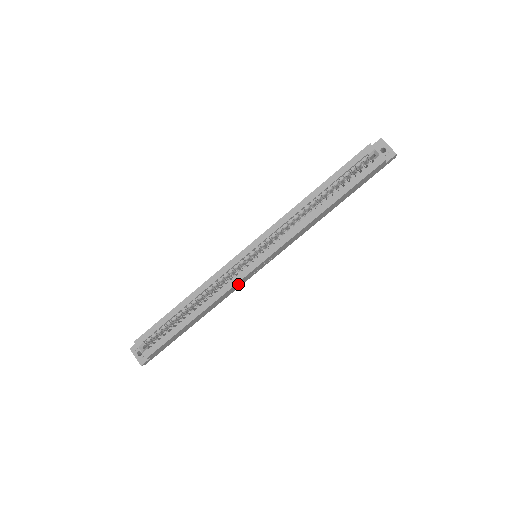
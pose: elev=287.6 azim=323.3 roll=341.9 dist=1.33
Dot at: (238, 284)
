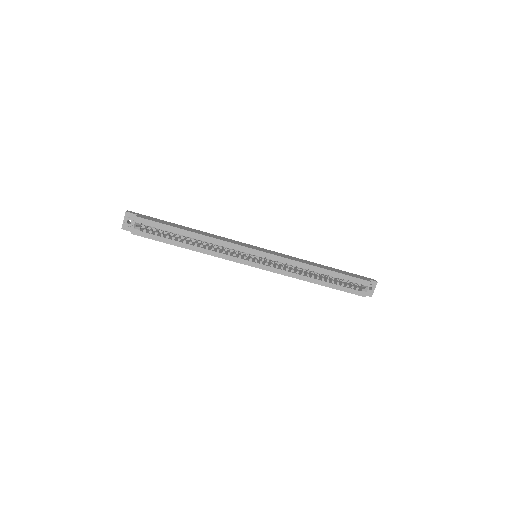
Dot at: occluded
